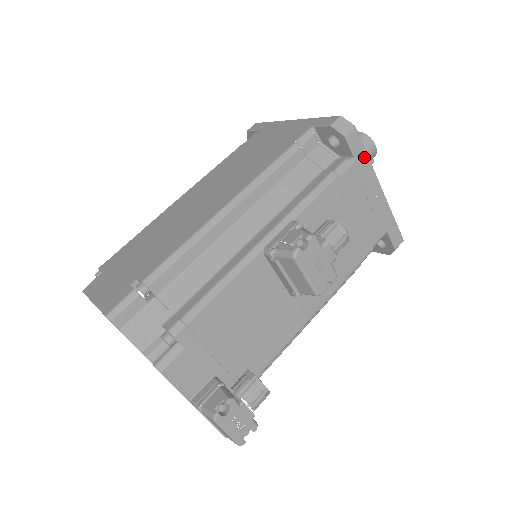
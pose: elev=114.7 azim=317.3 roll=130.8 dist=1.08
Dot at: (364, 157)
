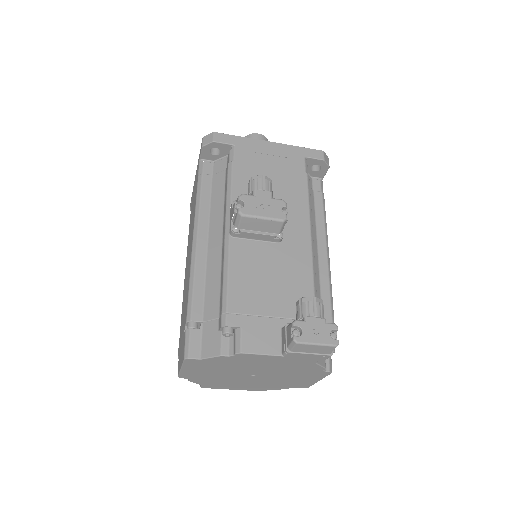
Dot at: (238, 139)
